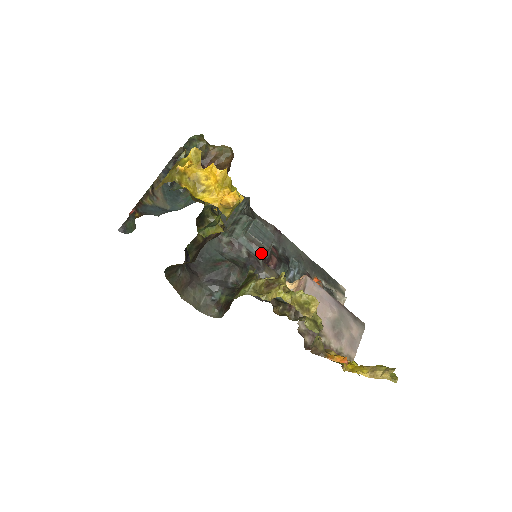
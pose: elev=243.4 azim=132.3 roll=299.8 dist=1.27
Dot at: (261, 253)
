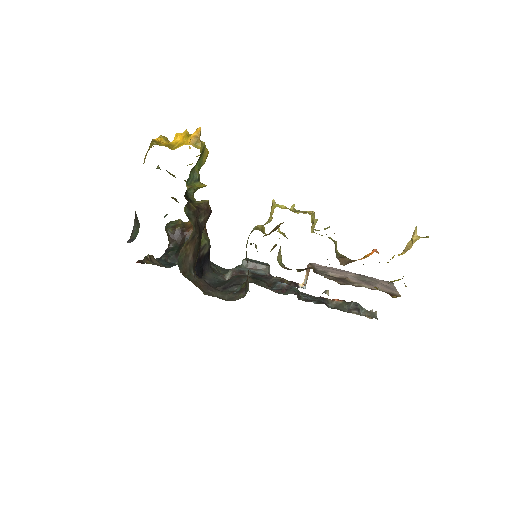
Dot at: (264, 273)
